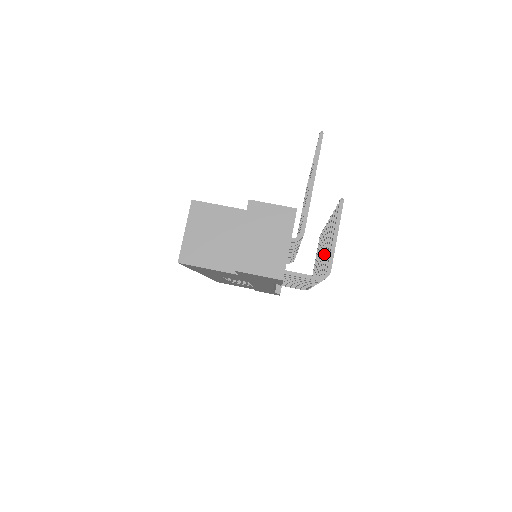
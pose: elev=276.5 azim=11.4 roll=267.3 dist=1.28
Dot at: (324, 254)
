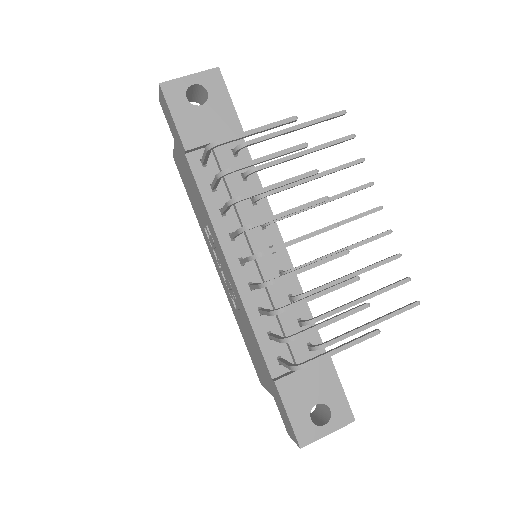
Dot at: (278, 214)
